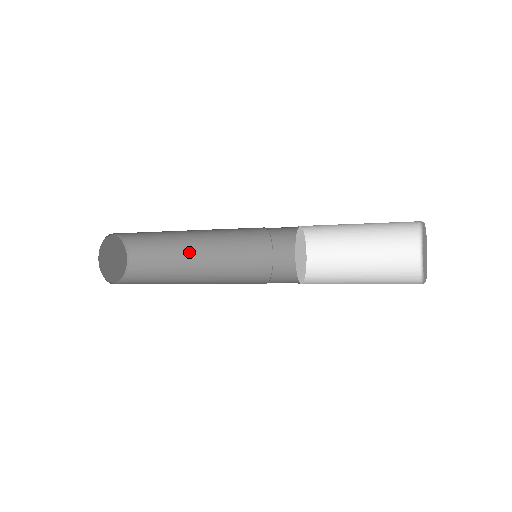
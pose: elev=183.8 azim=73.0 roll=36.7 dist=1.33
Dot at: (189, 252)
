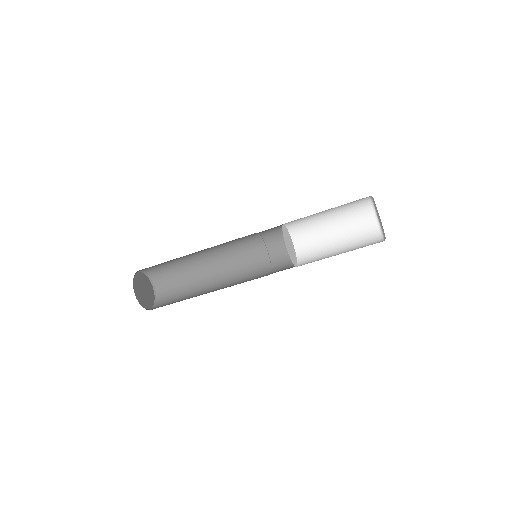
Dot at: (205, 289)
